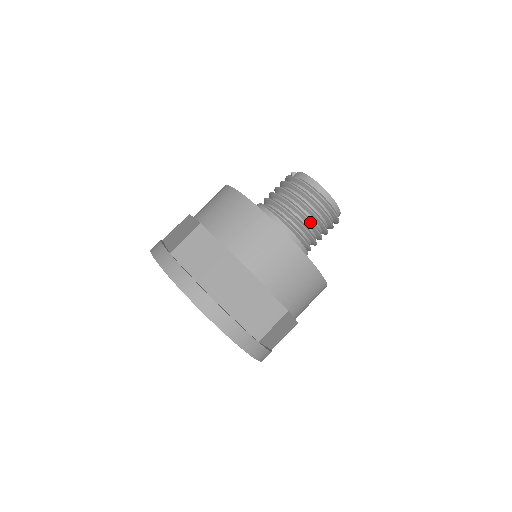
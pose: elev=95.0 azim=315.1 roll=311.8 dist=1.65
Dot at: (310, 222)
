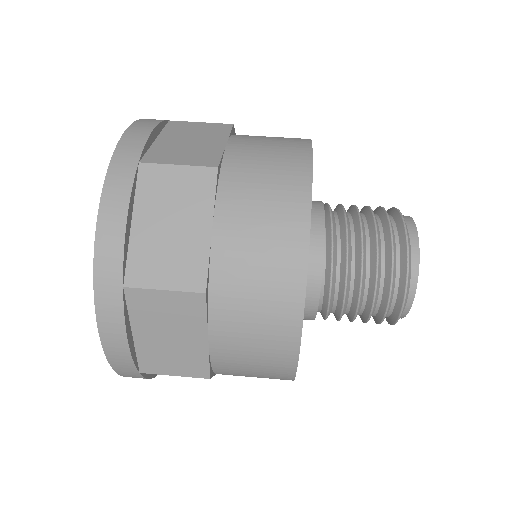
Dot at: (358, 213)
